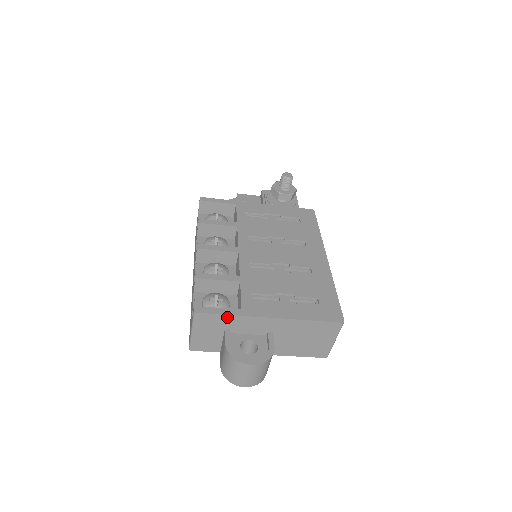
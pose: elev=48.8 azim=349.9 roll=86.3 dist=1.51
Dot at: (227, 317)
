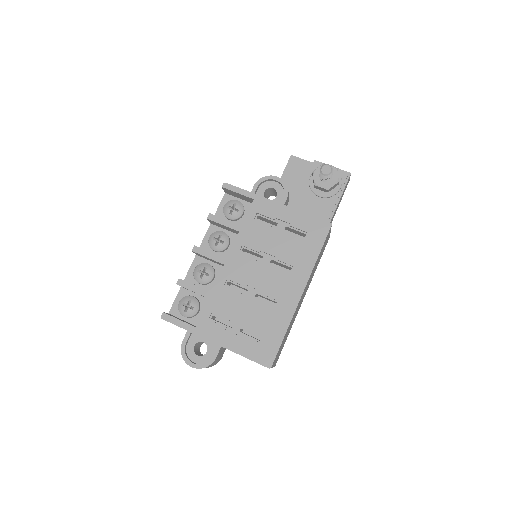
Dot at: (184, 328)
